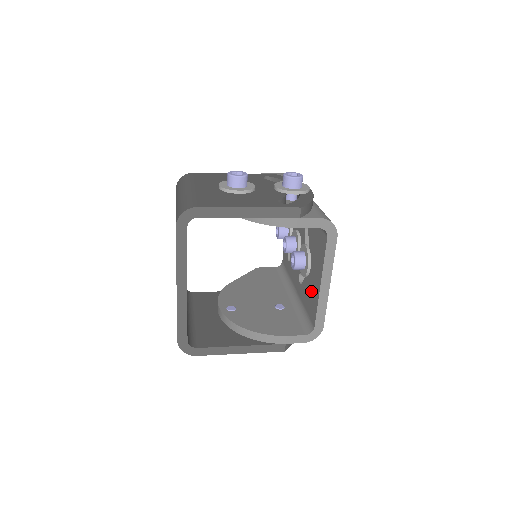
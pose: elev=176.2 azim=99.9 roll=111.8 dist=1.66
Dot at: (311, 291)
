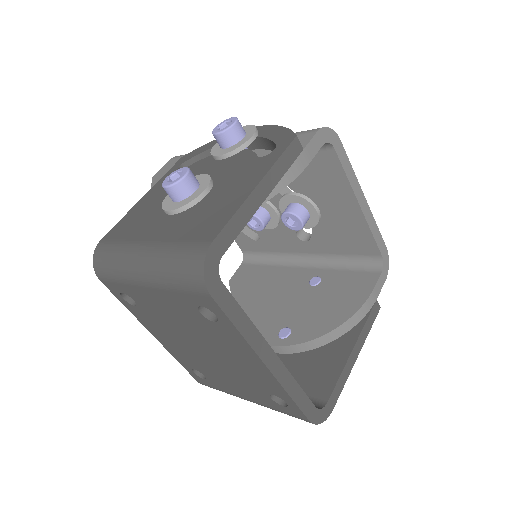
Dot at: (342, 229)
